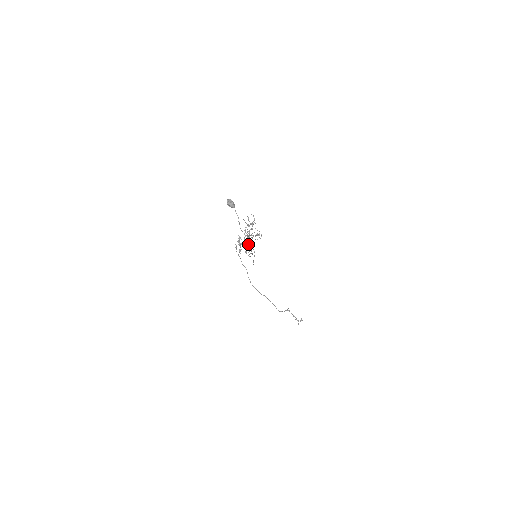
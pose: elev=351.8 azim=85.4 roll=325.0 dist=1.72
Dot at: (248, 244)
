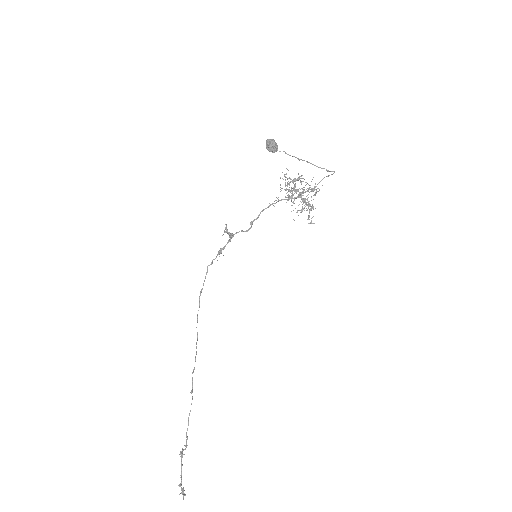
Dot at: occluded
